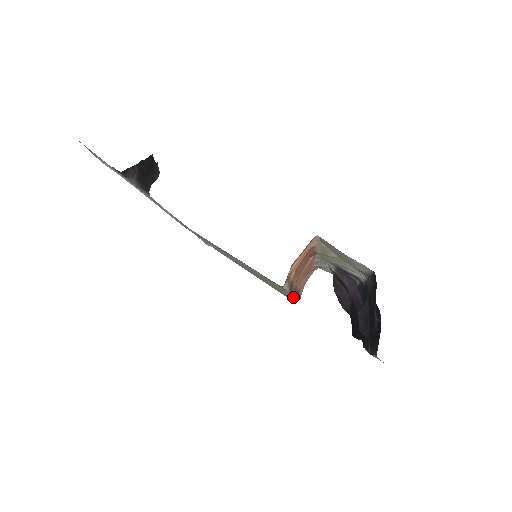
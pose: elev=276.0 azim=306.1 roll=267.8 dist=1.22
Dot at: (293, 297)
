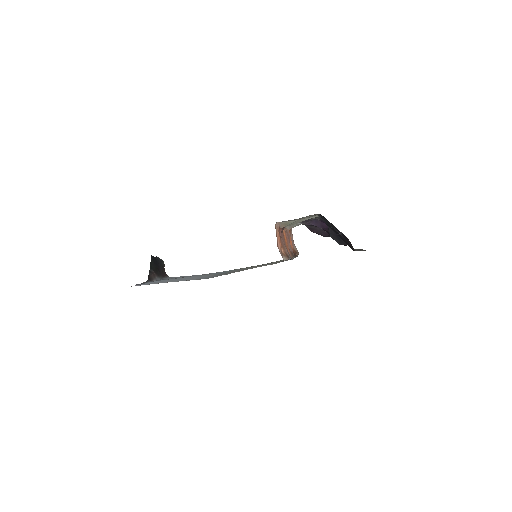
Dot at: occluded
